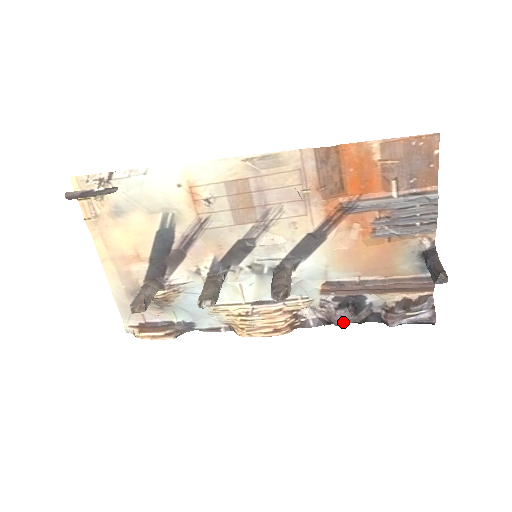
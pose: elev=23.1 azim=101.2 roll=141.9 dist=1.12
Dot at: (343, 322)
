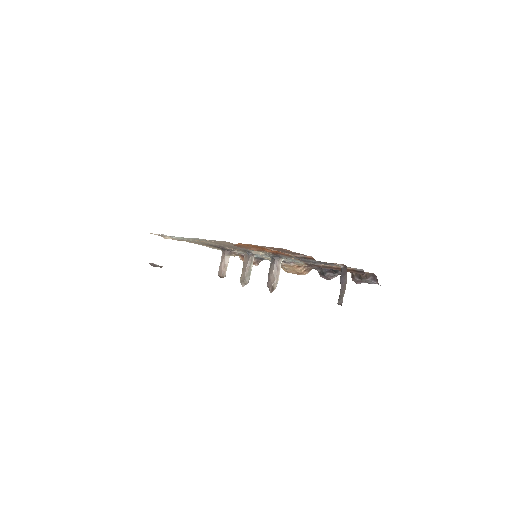
Dot at: (328, 279)
